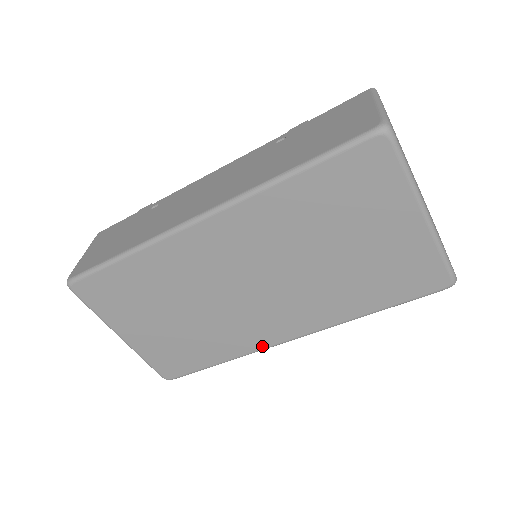
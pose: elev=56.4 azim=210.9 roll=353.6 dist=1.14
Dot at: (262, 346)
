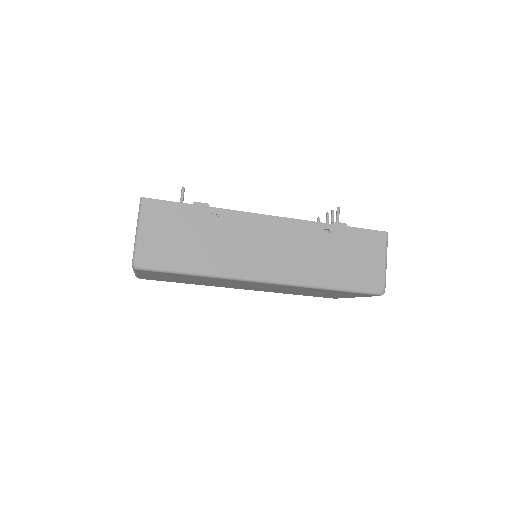
Dot at: occluded
